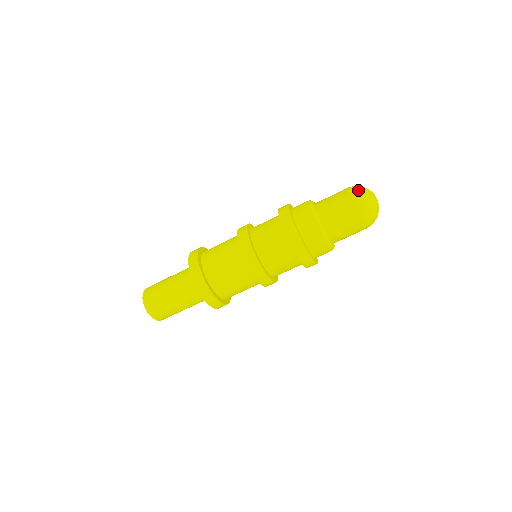
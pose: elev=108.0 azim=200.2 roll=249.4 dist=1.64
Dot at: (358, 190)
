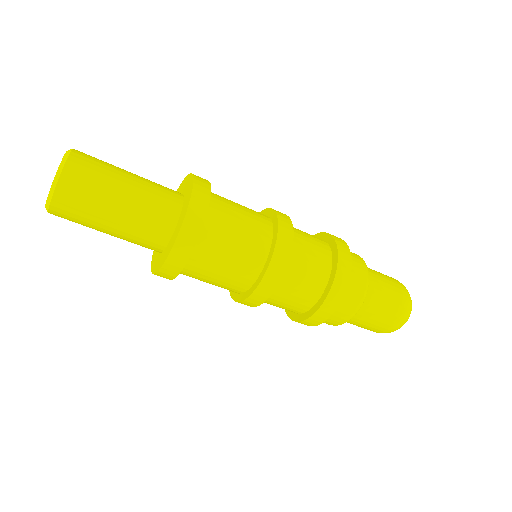
Dot at: occluded
